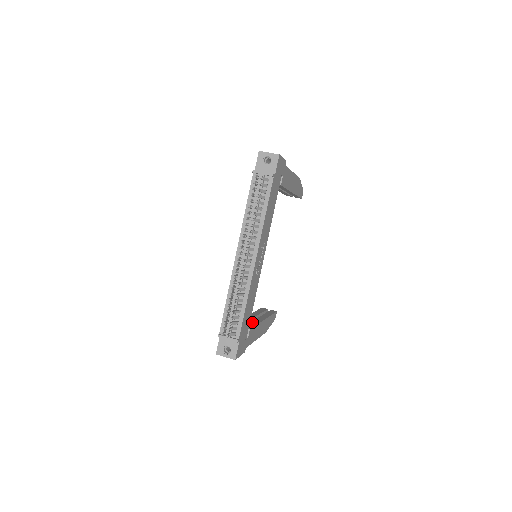
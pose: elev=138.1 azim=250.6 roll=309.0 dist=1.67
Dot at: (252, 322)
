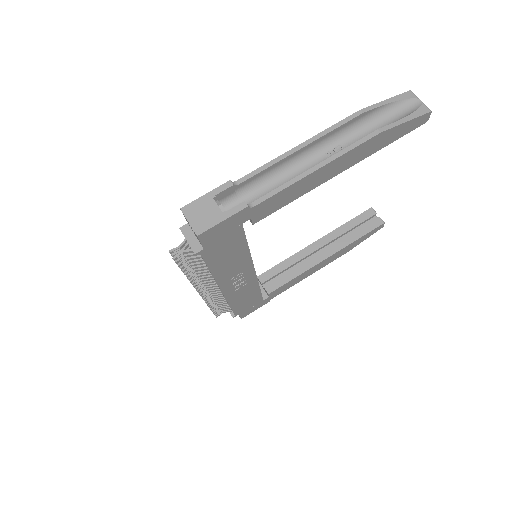
Dot at: (294, 270)
